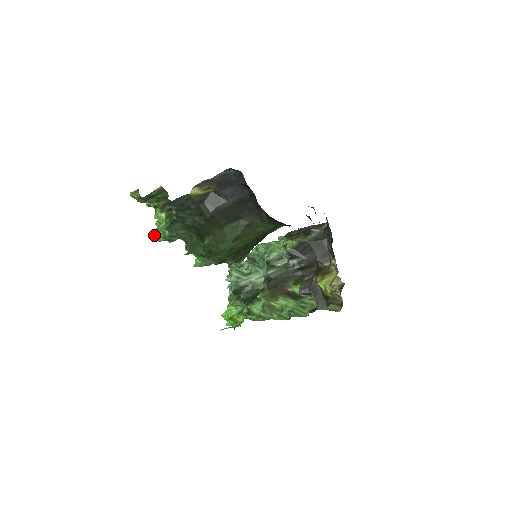
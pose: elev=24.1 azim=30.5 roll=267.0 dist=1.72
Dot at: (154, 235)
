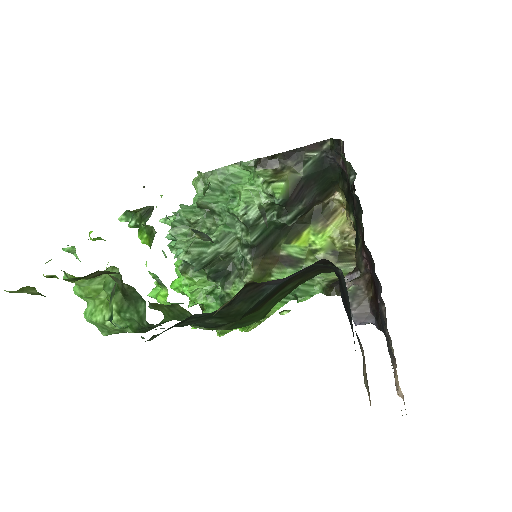
Dot at: (87, 321)
